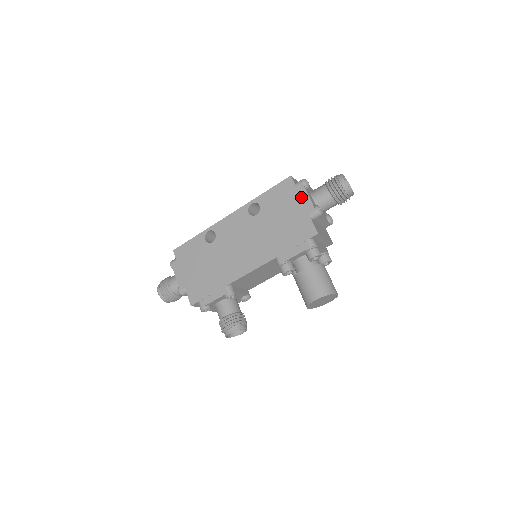
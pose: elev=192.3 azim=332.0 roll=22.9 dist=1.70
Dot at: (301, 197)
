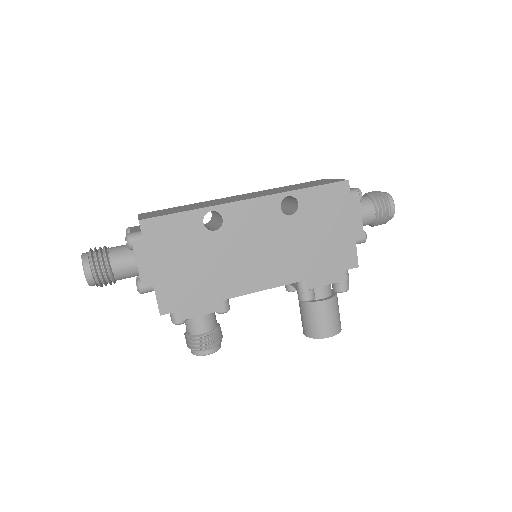
Dot at: (353, 214)
